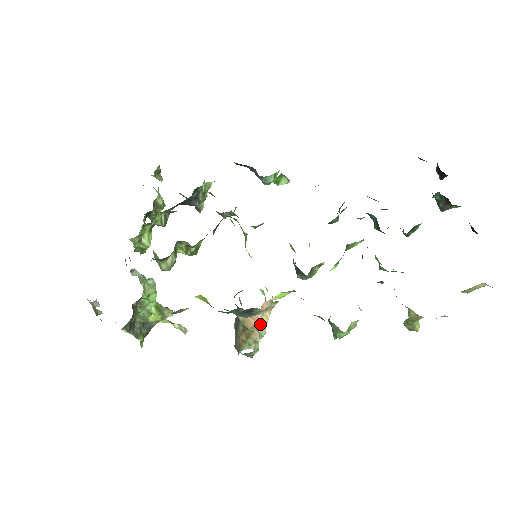
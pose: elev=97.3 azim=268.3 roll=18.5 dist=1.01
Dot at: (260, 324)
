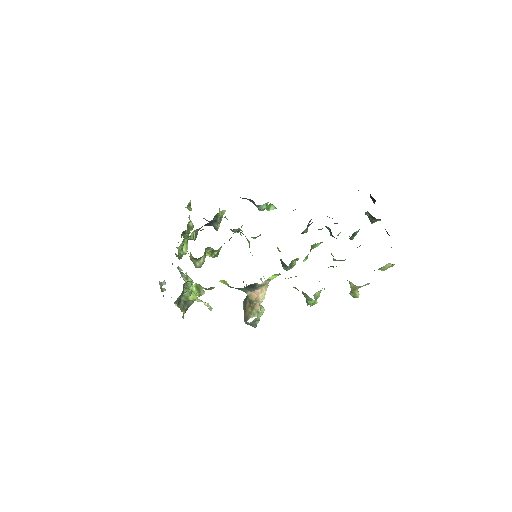
Dot at: (260, 298)
